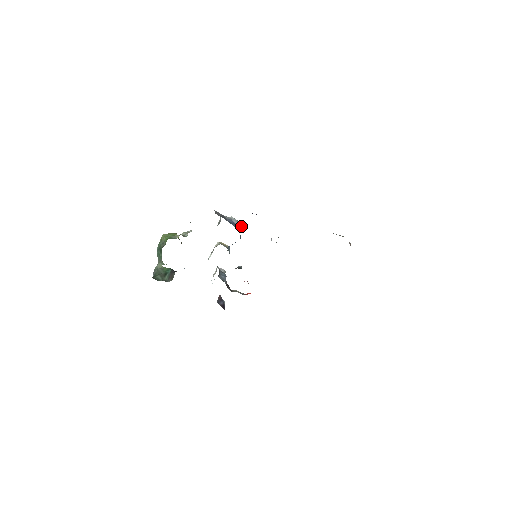
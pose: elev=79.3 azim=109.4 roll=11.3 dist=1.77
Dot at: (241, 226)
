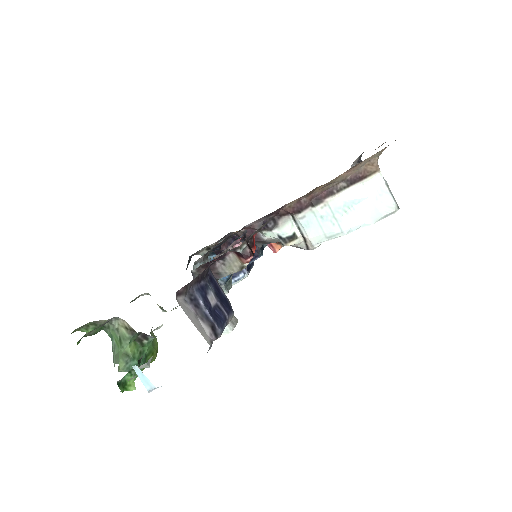
Dot at: occluded
